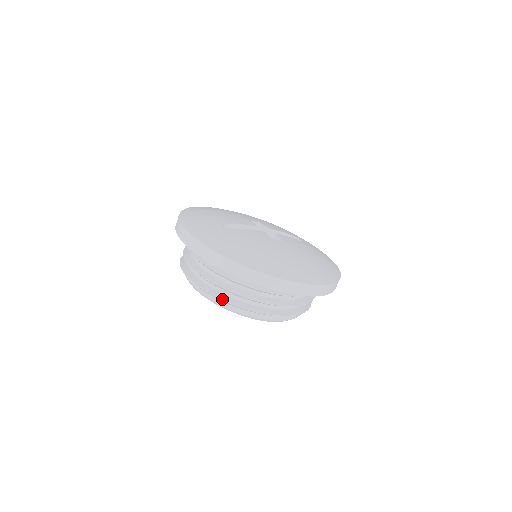
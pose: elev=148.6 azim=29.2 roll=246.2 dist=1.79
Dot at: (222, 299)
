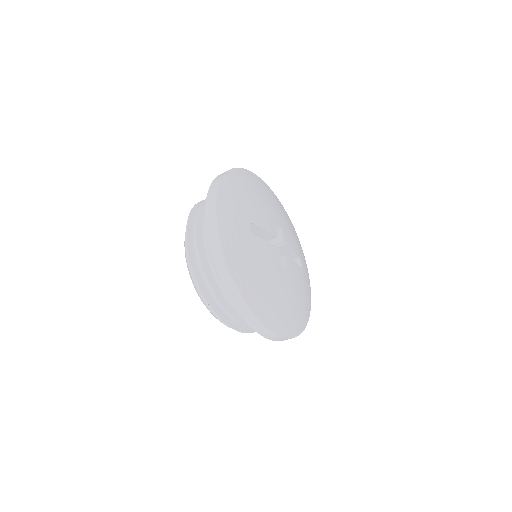
Dot at: (201, 290)
